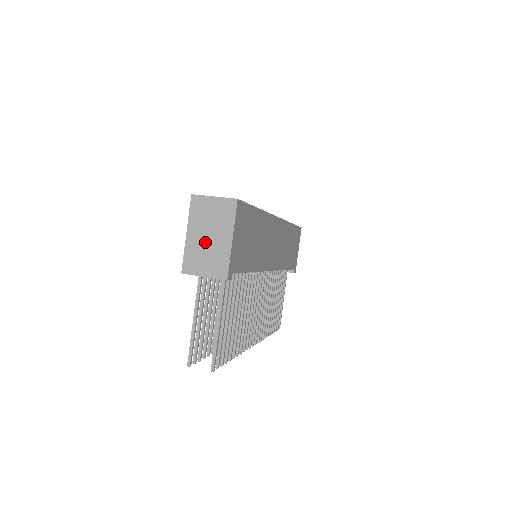
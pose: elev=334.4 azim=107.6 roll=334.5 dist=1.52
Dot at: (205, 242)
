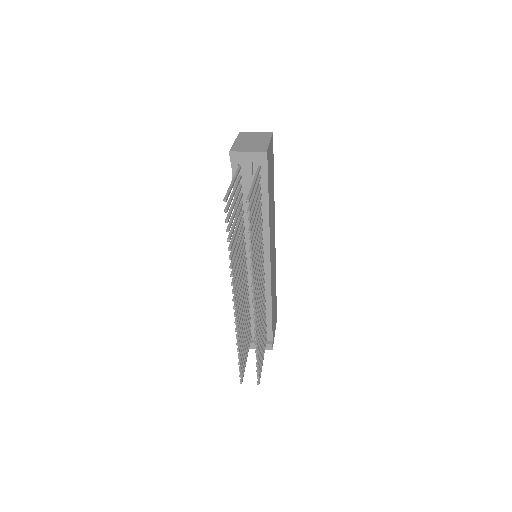
Dot at: (249, 143)
